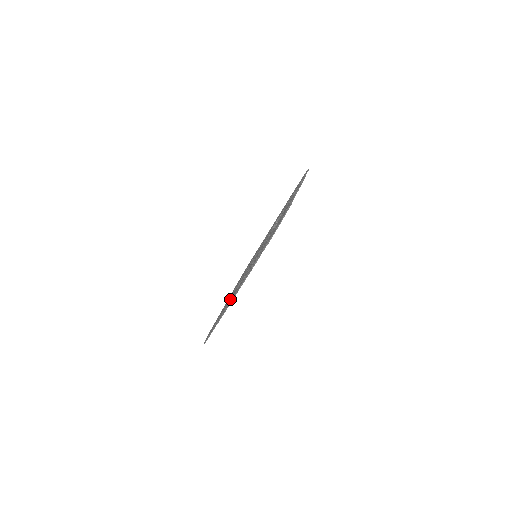
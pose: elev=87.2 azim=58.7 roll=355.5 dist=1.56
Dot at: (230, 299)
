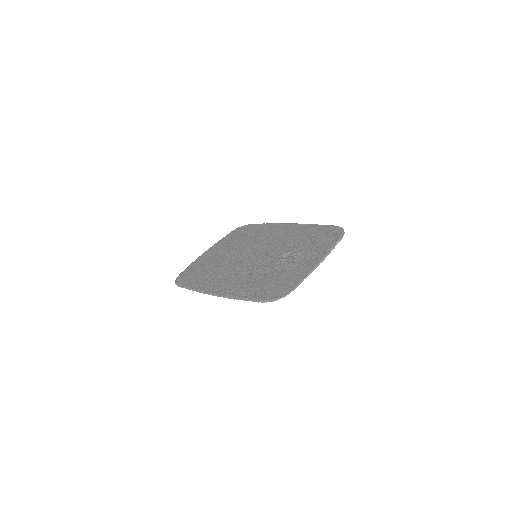
Dot at: (214, 274)
